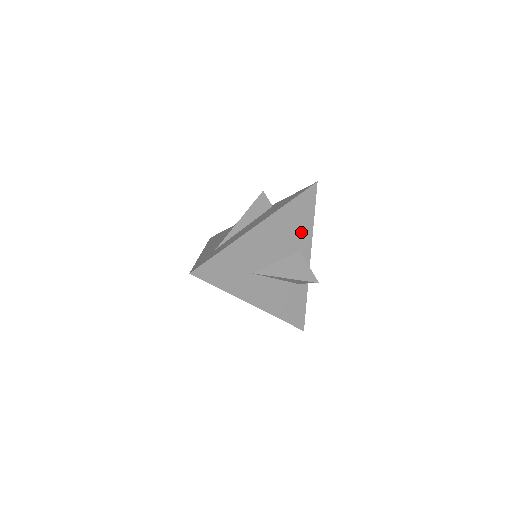
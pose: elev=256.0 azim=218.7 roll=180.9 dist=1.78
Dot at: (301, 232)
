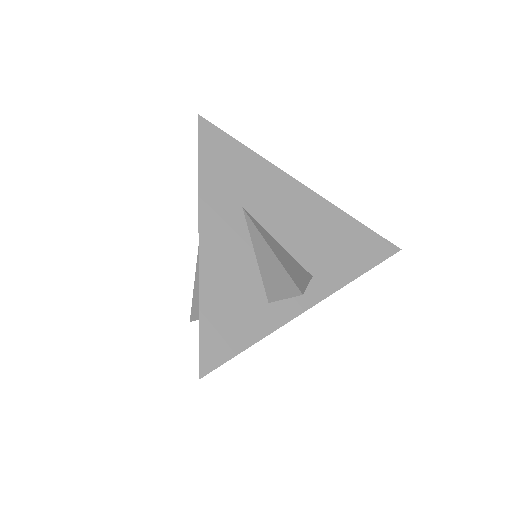
Dot at: (335, 262)
